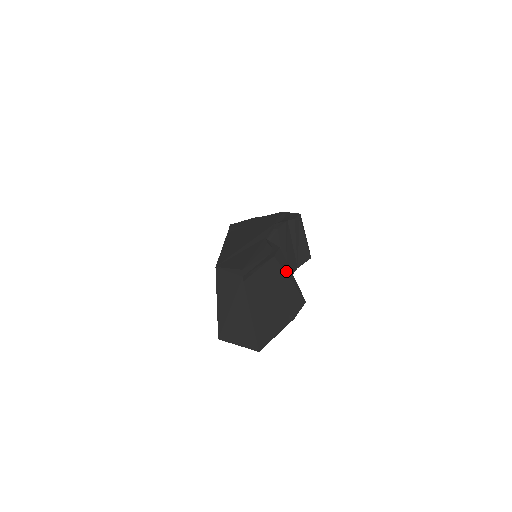
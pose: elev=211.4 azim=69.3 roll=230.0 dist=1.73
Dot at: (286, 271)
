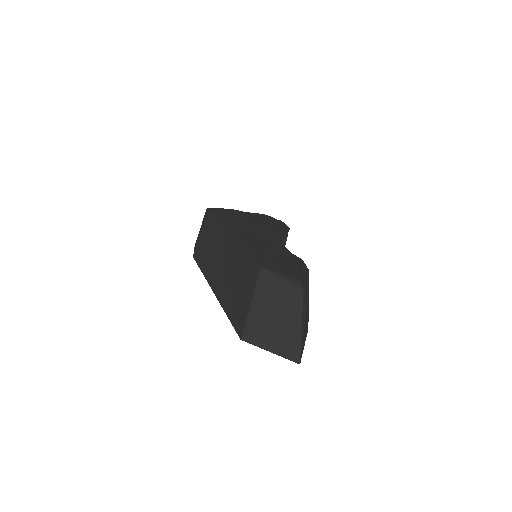
Dot at: occluded
